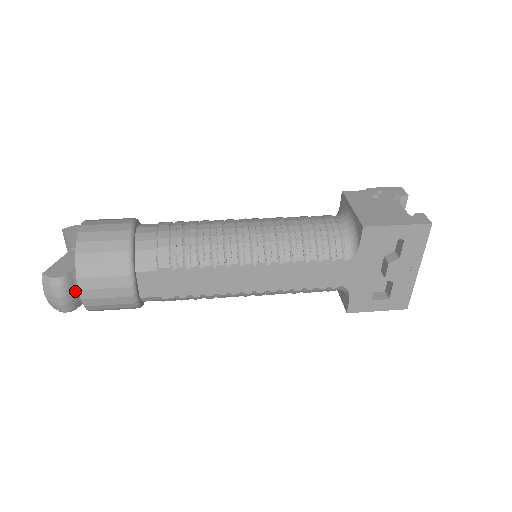
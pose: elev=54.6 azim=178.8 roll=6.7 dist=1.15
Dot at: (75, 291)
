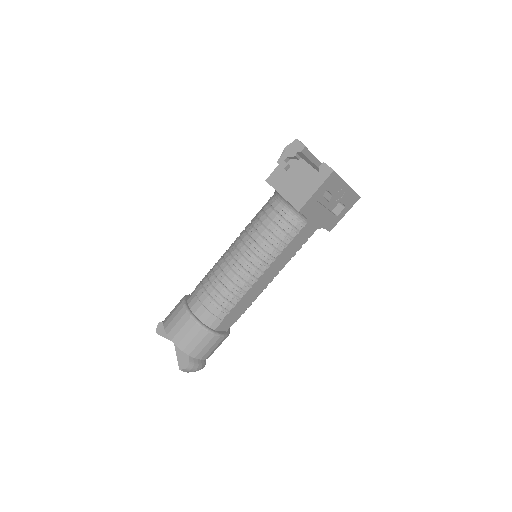
Dot at: (199, 360)
